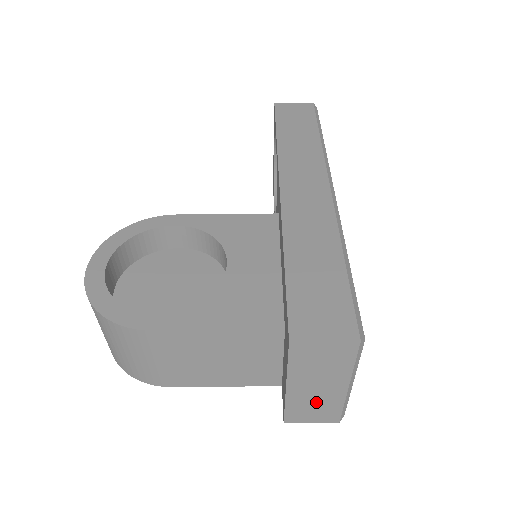
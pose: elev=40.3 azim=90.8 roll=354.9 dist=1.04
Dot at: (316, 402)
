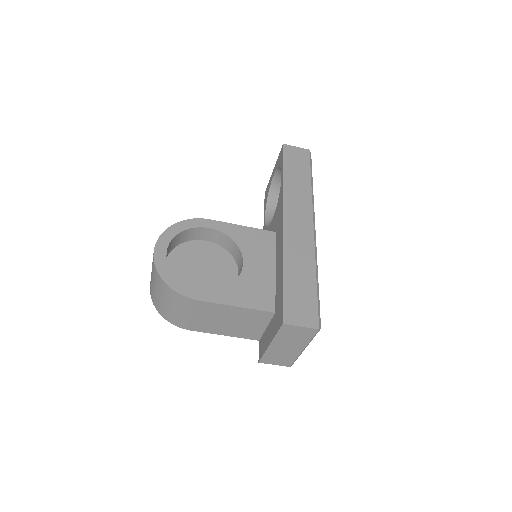
Dot at: (282, 354)
